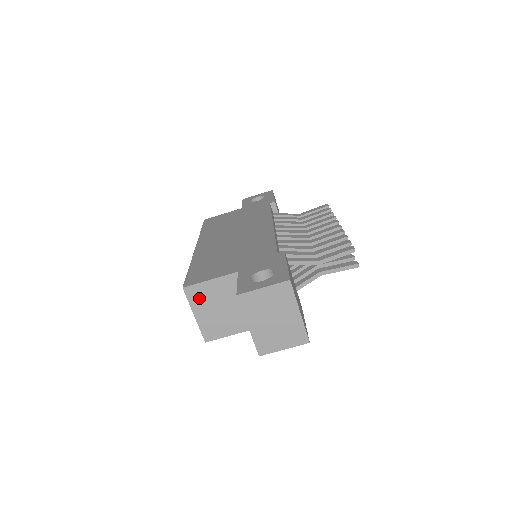
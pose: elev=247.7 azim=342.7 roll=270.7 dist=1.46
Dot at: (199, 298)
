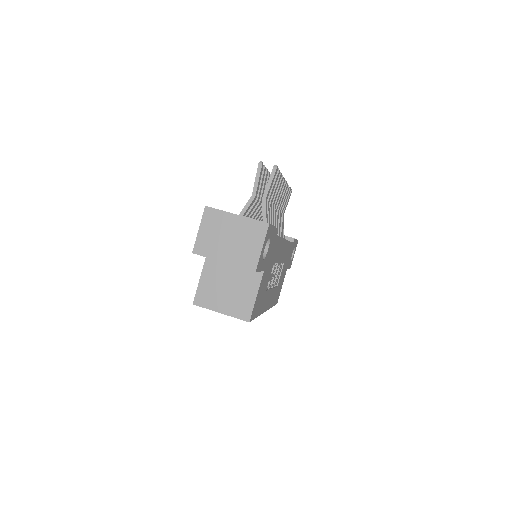
Dot at: (209, 298)
